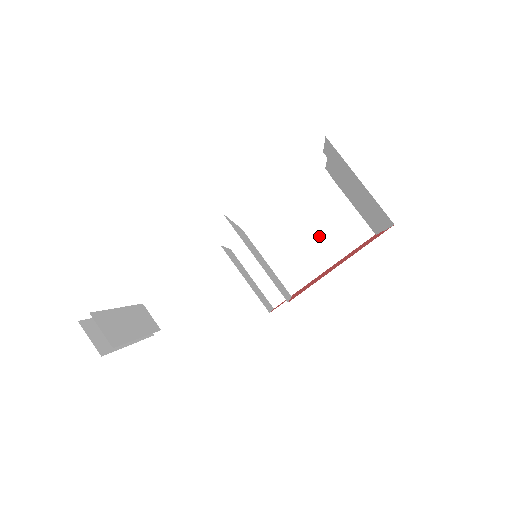
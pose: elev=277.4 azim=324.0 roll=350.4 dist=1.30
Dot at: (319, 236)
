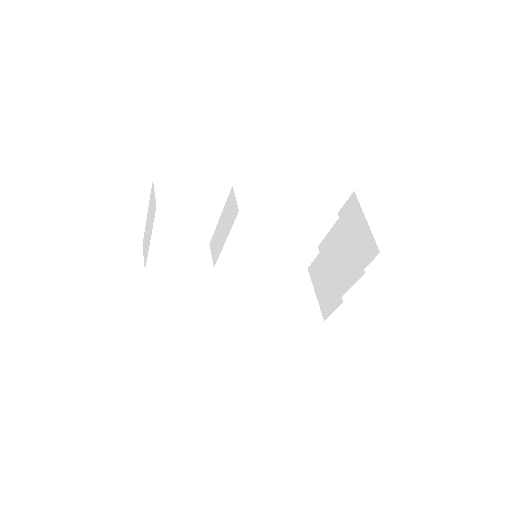
Dot at: (284, 300)
